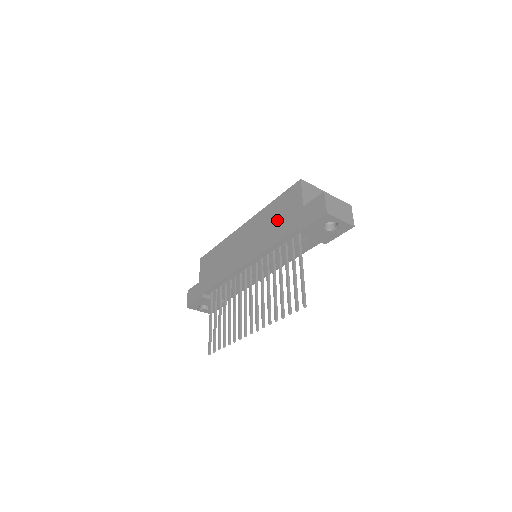
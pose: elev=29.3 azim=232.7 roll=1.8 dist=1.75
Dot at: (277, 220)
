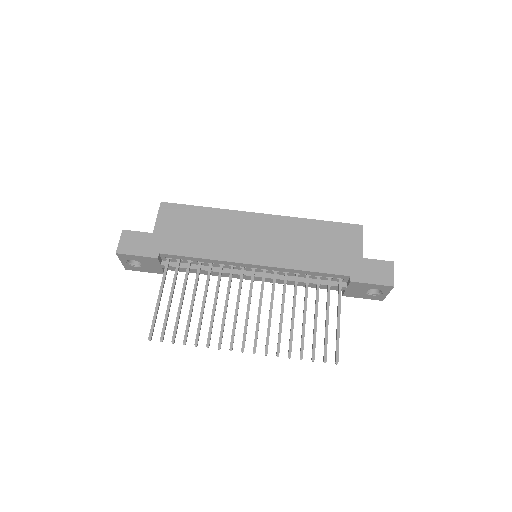
Dot at: (321, 247)
